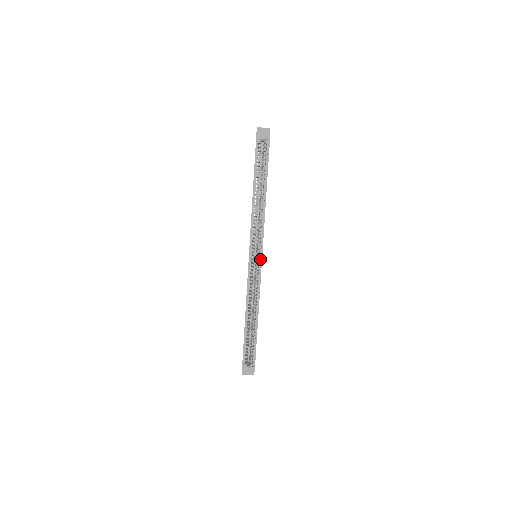
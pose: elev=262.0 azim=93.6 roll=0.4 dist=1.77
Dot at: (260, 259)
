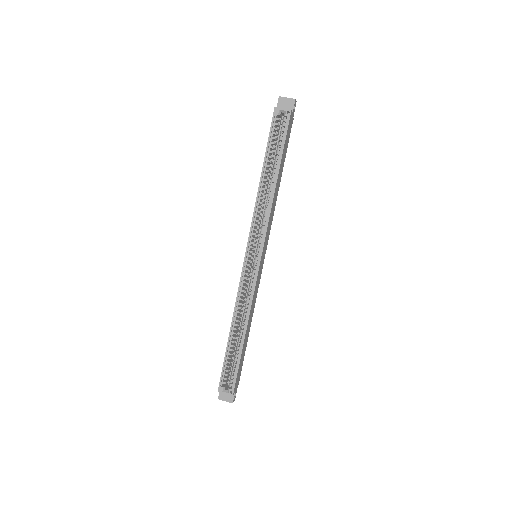
Dot at: (258, 260)
